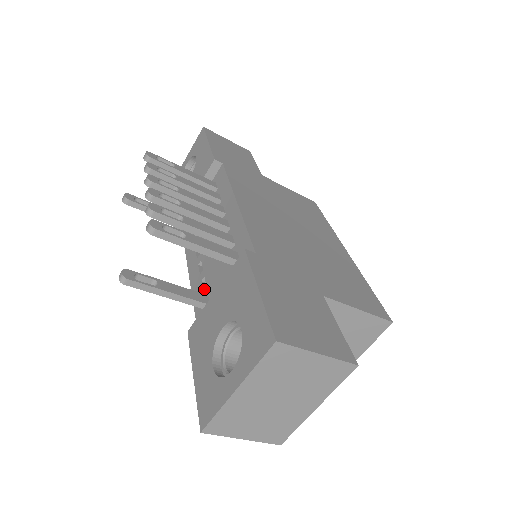
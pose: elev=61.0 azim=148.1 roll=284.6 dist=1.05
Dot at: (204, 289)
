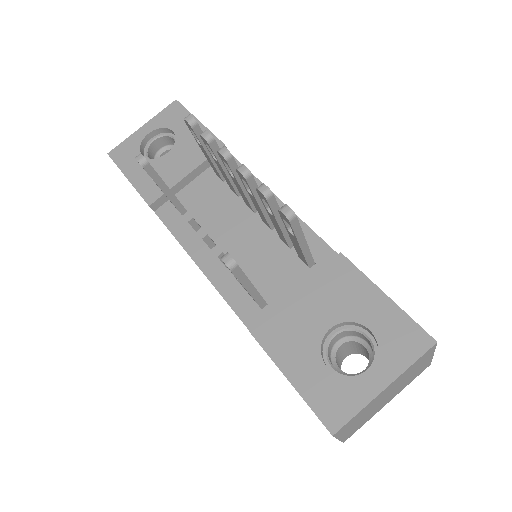
Dot at: (241, 285)
